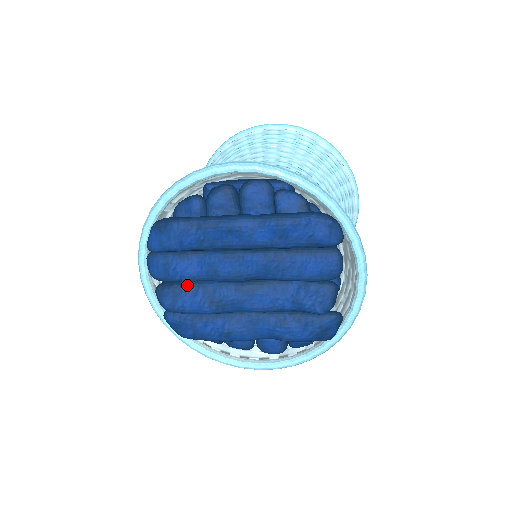
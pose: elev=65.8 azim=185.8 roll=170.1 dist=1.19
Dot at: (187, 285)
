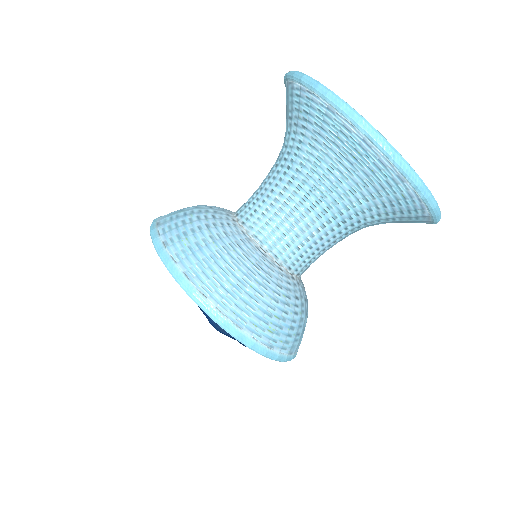
Dot at: occluded
